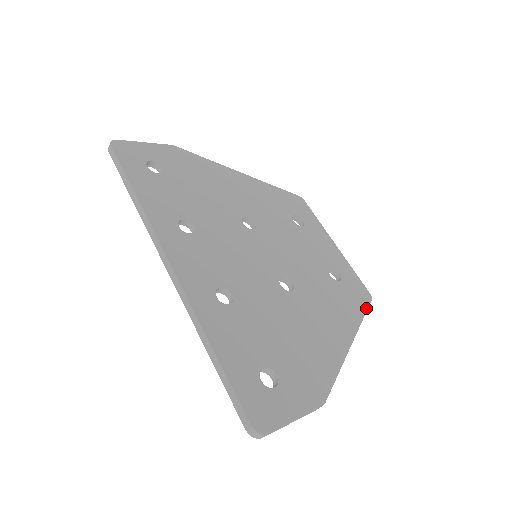
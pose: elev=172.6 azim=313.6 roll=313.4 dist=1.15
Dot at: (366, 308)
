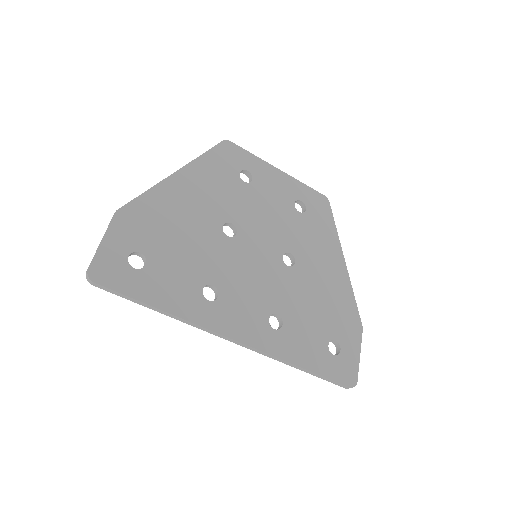
Dot at: (332, 215)
